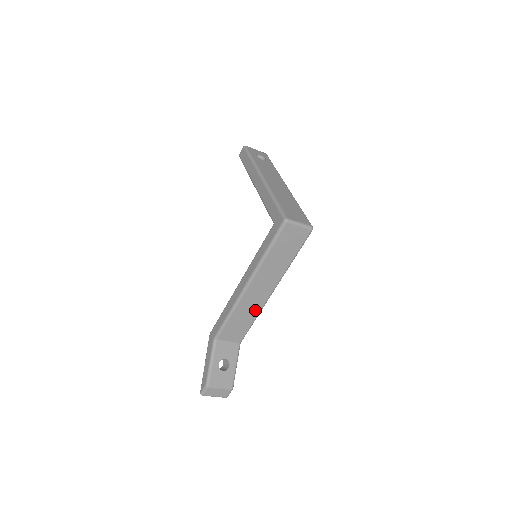
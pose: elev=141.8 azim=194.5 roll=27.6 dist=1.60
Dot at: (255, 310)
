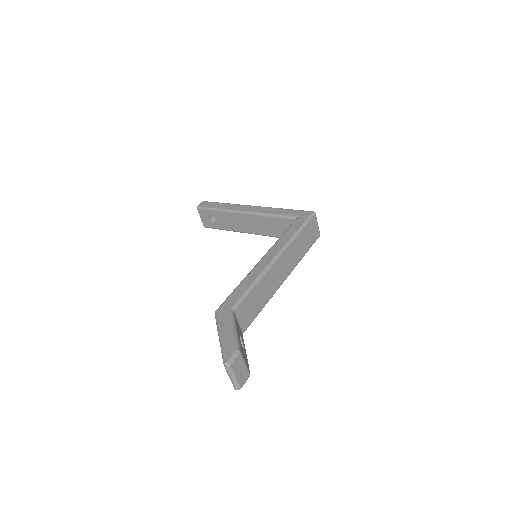
Dot at: (269, 293)
